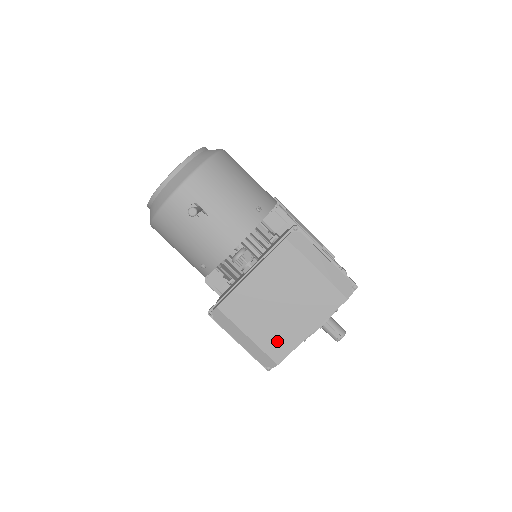
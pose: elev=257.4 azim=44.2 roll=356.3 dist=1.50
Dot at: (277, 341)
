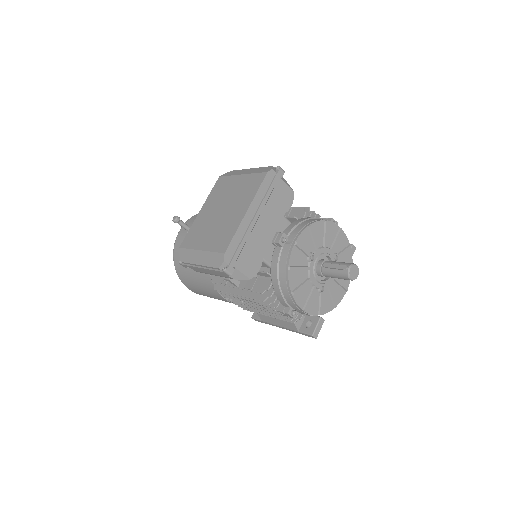
Dot at: (222, 237)
